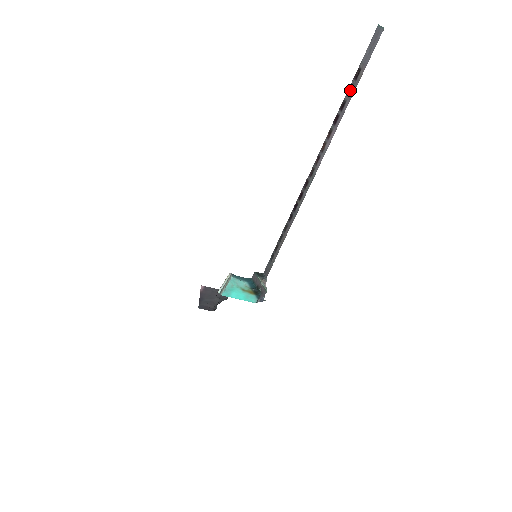
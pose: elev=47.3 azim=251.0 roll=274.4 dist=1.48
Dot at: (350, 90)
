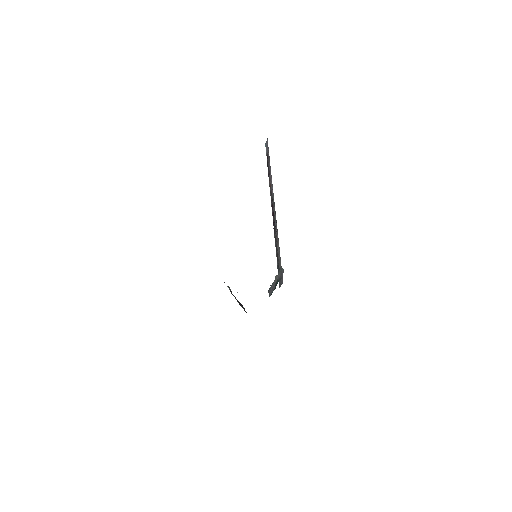
Dot at: (268, 162)
